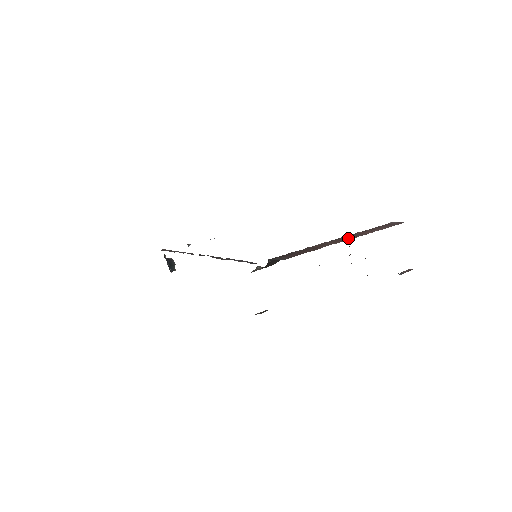
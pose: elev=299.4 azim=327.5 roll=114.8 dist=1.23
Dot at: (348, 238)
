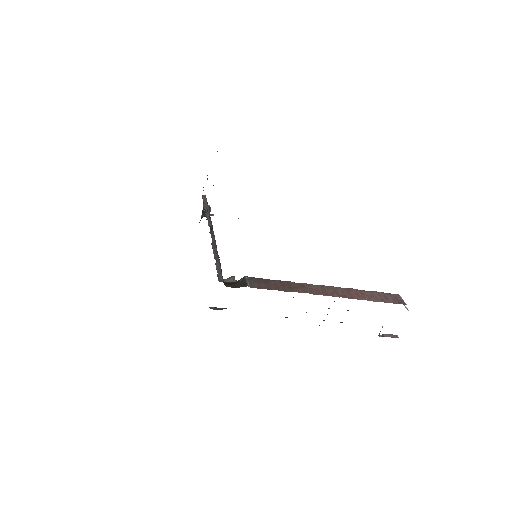
Dot at: (332, 293)
